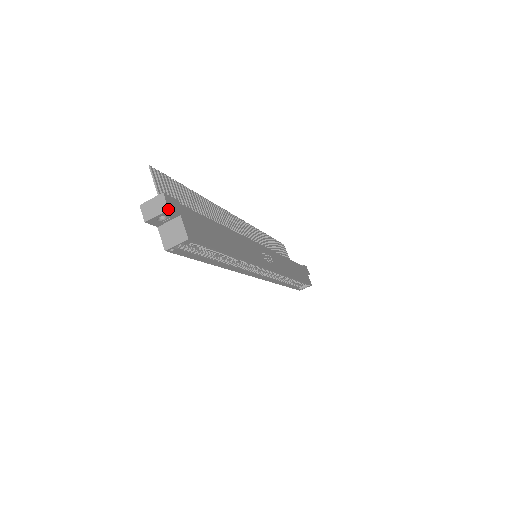
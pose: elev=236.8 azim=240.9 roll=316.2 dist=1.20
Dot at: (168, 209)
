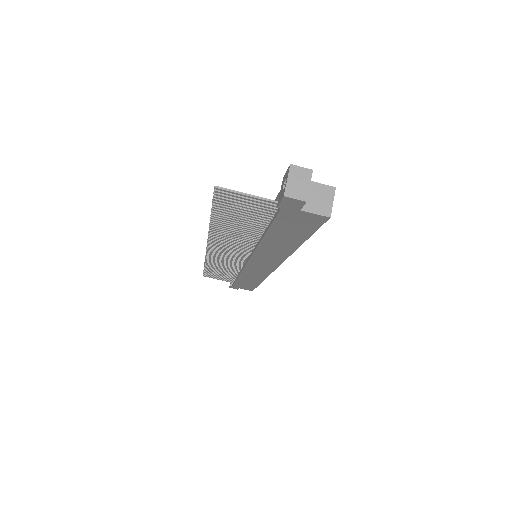
Dot at: (312, 170)
